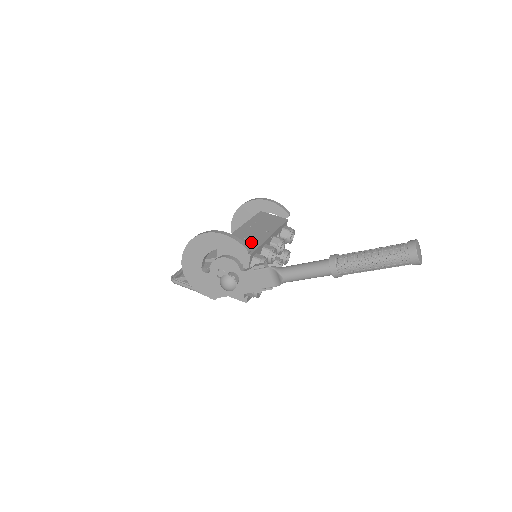
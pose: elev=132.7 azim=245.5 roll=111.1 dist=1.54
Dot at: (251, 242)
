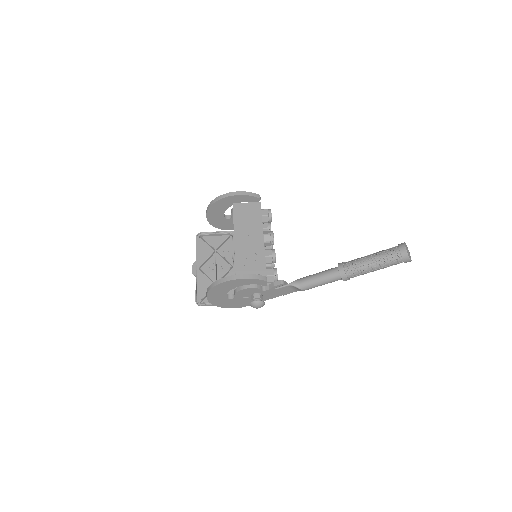
Dot at: (256, 260)
